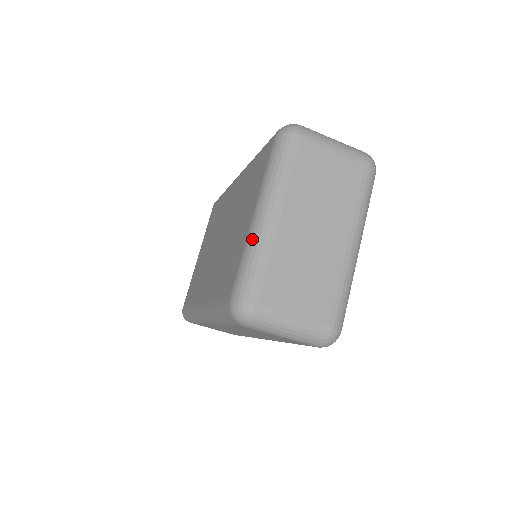
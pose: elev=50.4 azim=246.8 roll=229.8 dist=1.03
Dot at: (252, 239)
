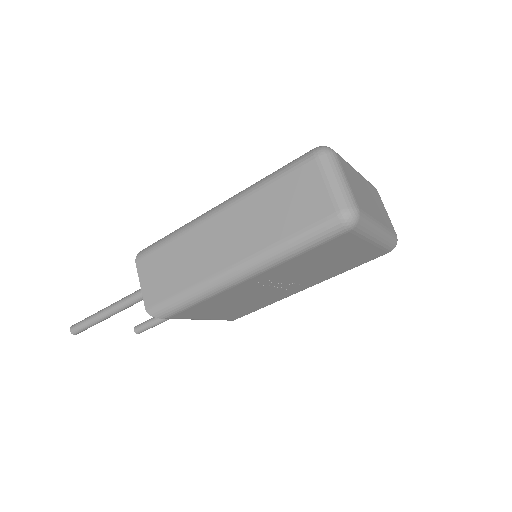
Dot at: occluded
